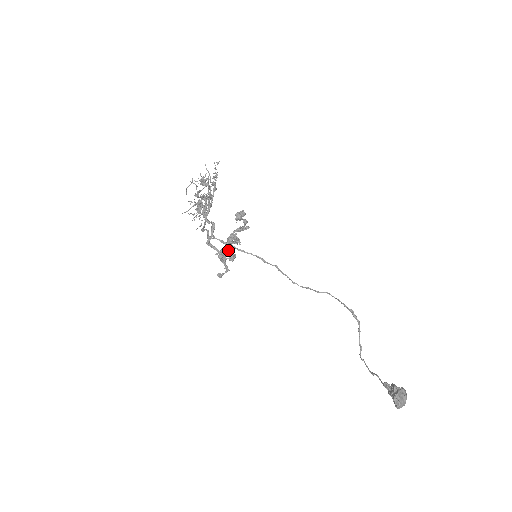
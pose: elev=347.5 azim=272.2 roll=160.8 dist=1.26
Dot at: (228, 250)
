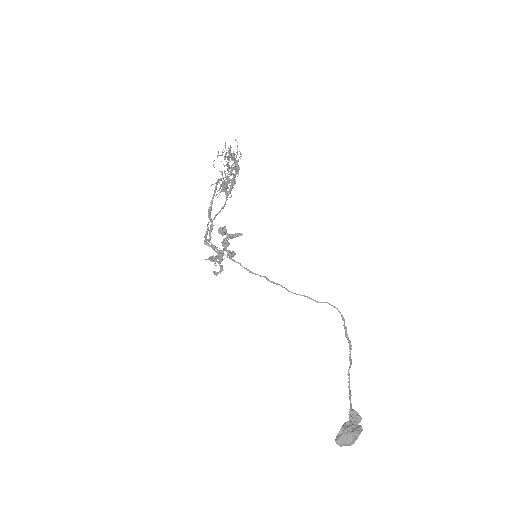
Dot at: (225, 250)
